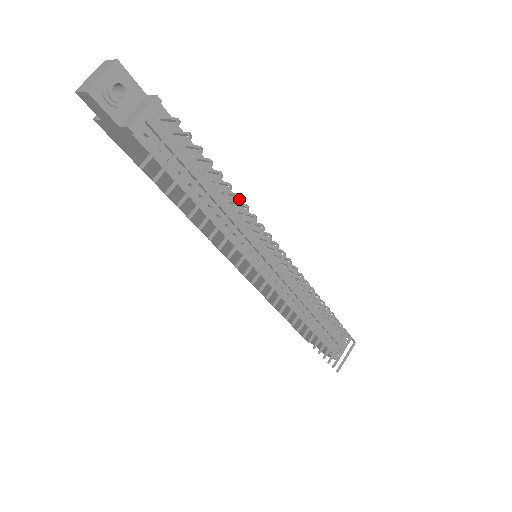
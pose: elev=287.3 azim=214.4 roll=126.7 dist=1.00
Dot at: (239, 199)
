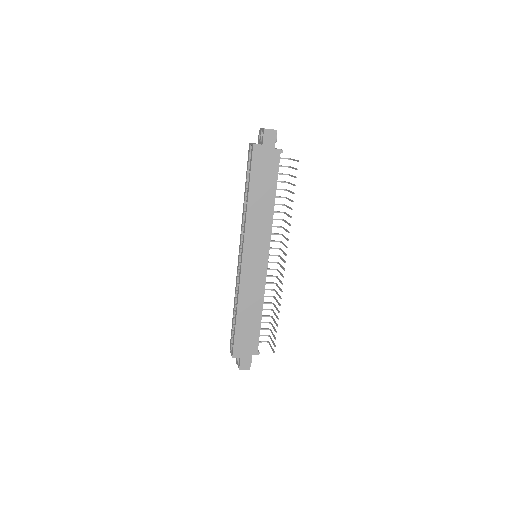
Dot at: (286, 205)
